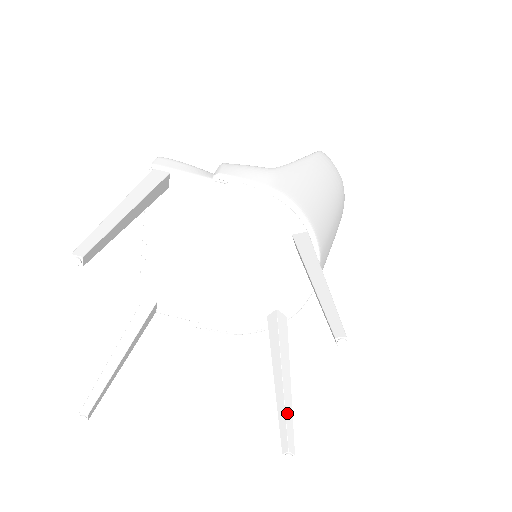
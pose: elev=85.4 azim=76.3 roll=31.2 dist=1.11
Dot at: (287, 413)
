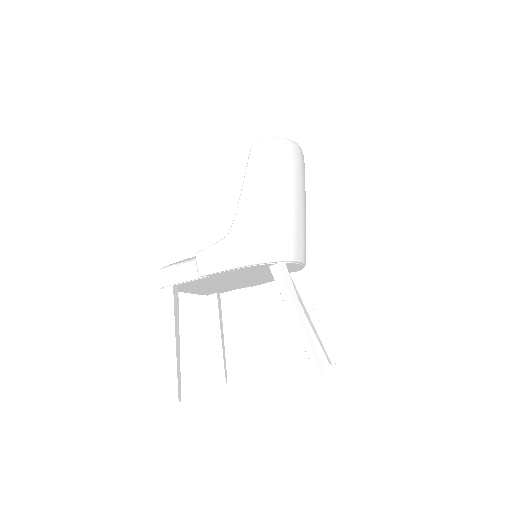
Dot at: (323, 342)
